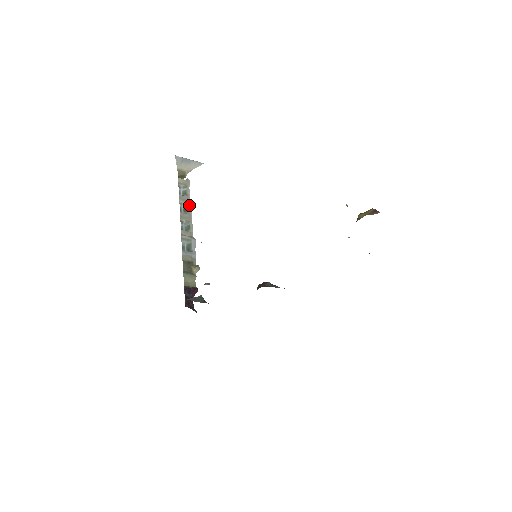
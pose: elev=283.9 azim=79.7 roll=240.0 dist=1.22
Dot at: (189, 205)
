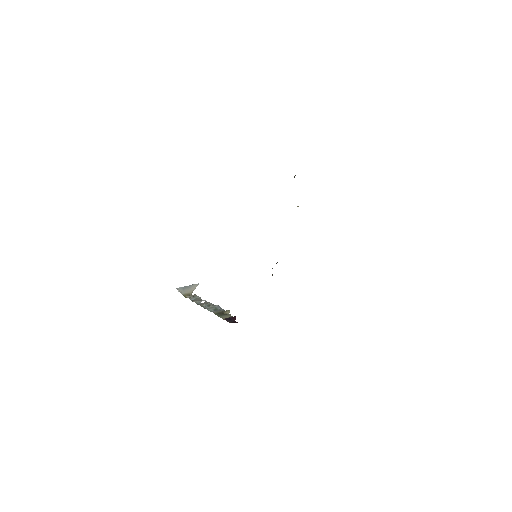
Dot at: (202, 300)
